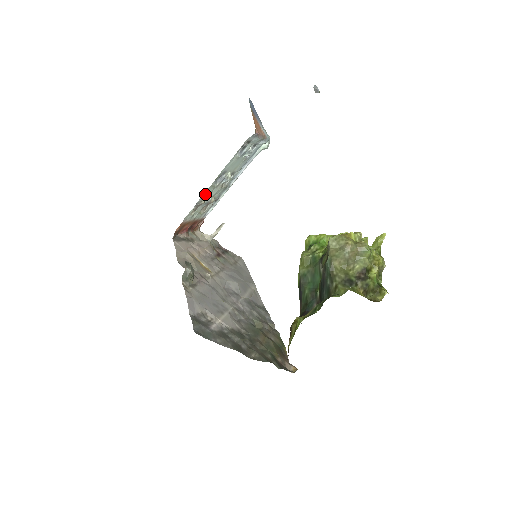
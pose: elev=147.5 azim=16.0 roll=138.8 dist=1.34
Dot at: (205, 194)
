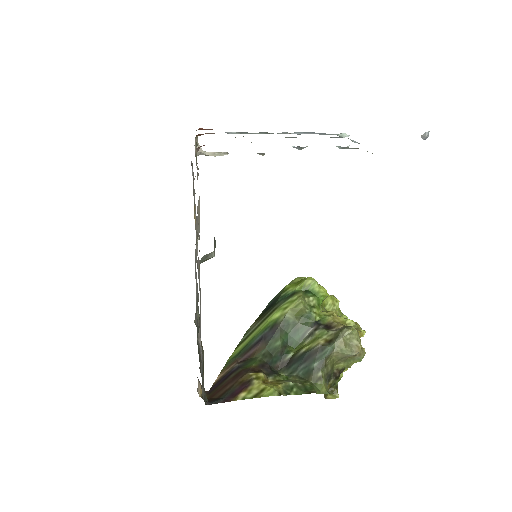
Dot at: occluded
